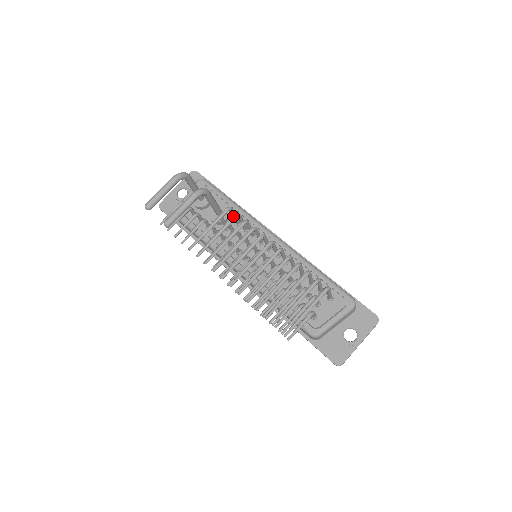
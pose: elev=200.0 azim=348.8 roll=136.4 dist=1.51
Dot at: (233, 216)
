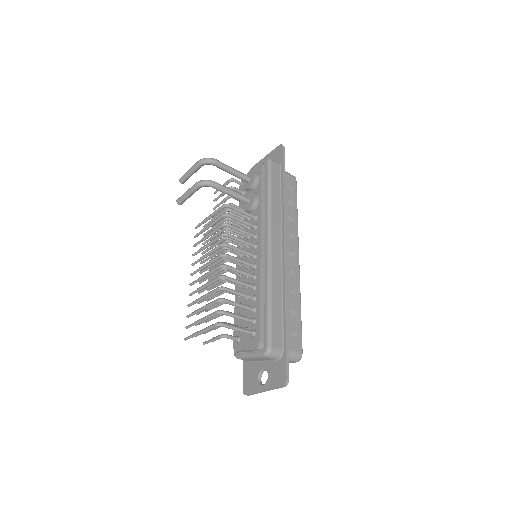
Dot at: (221, 215)
